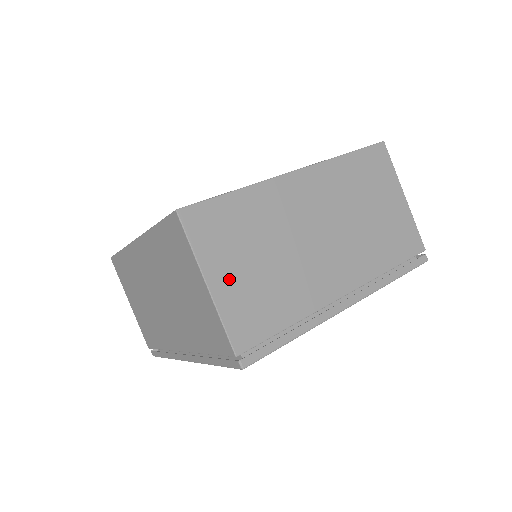
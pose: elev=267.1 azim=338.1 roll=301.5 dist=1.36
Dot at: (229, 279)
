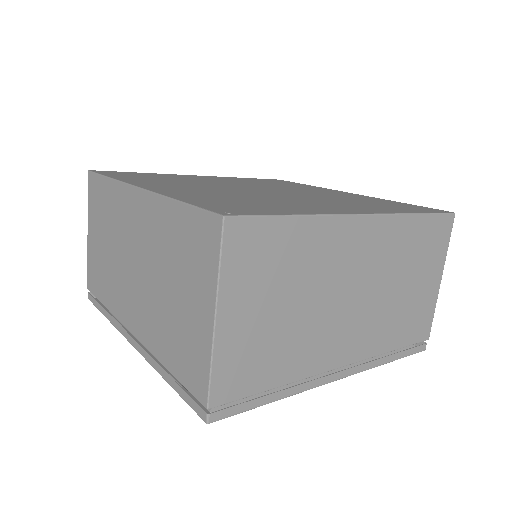
Dot at: (242, 319)
